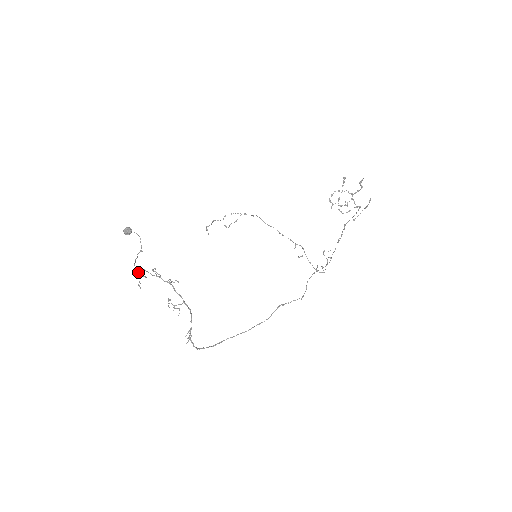
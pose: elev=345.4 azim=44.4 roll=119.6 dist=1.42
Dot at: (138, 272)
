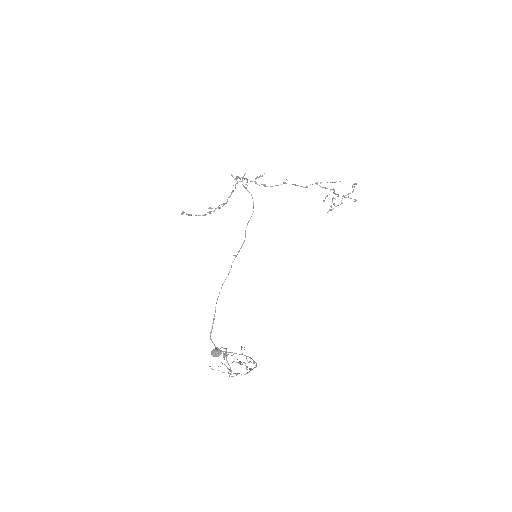
Dot at: occluded
